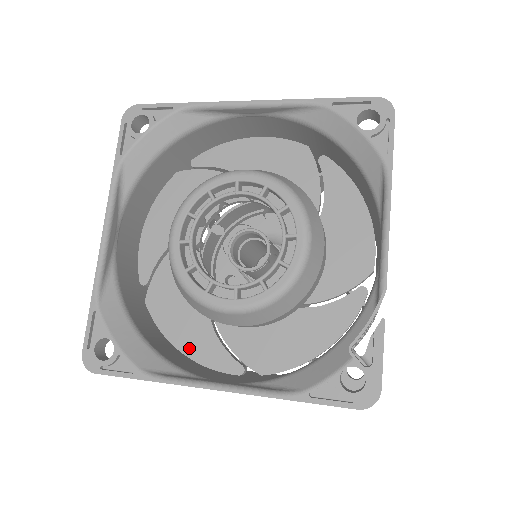
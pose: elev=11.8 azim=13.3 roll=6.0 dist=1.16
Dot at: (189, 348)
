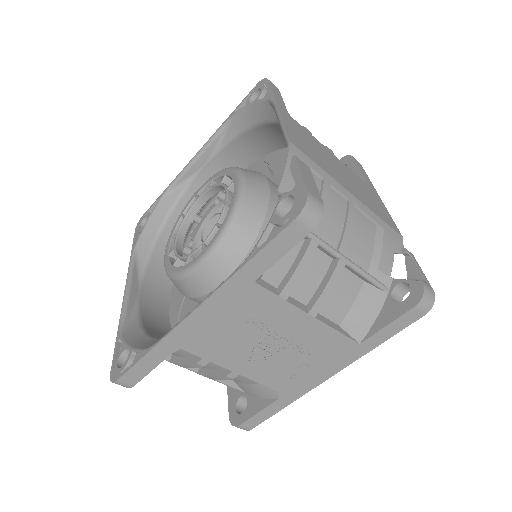
Dot at: occluded
